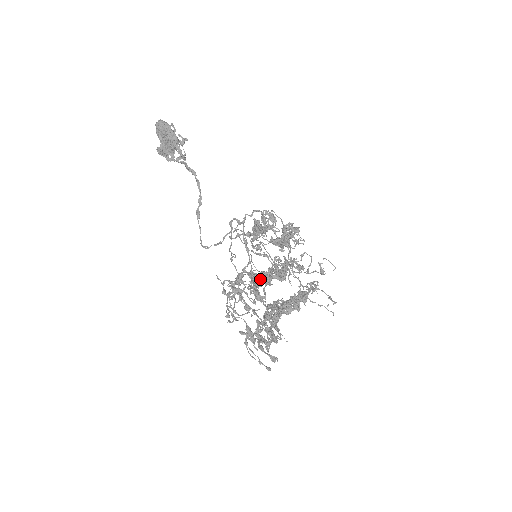
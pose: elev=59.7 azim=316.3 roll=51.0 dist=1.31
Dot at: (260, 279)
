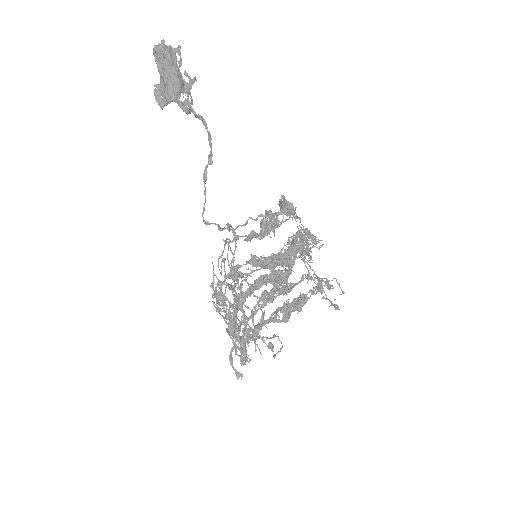
Dot at: (237, 317)
